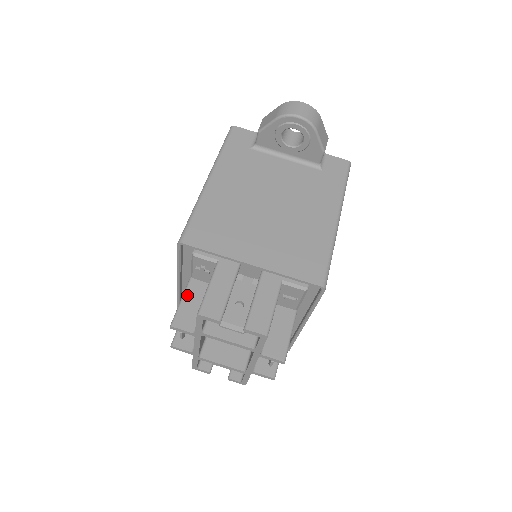
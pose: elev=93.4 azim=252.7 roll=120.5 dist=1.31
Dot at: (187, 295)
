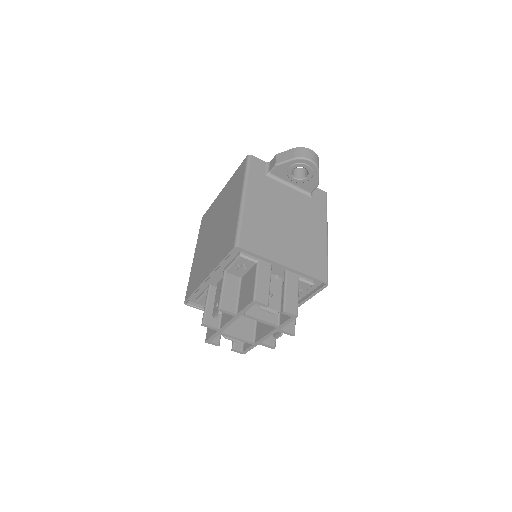
Dot at: (226, 285)
